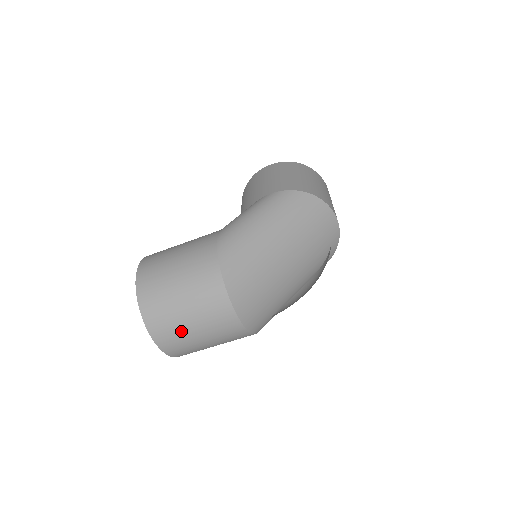
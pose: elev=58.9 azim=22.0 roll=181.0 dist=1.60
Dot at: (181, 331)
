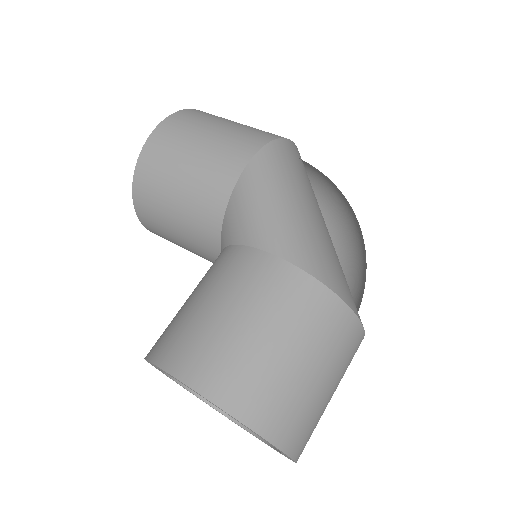
Dot at: (321, 413)
